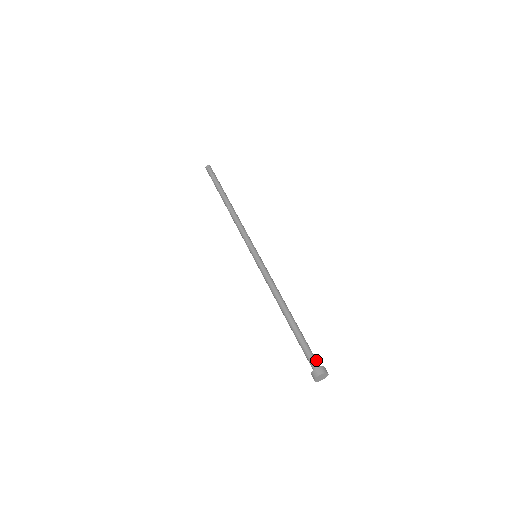
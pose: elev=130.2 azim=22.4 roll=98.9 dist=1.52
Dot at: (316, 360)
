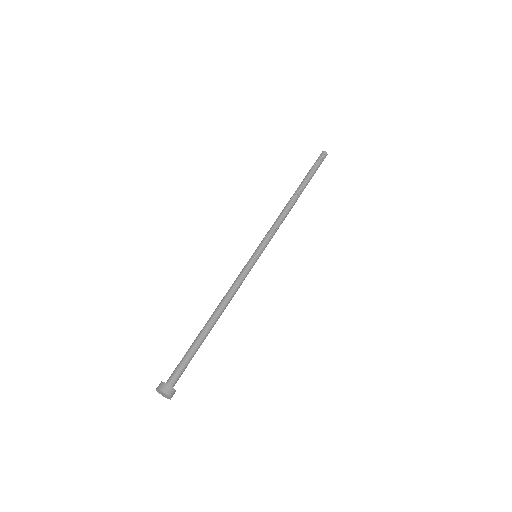
Dot at: (177, 378)
